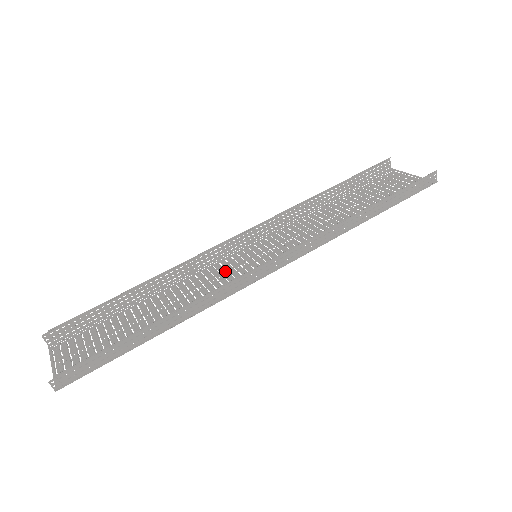
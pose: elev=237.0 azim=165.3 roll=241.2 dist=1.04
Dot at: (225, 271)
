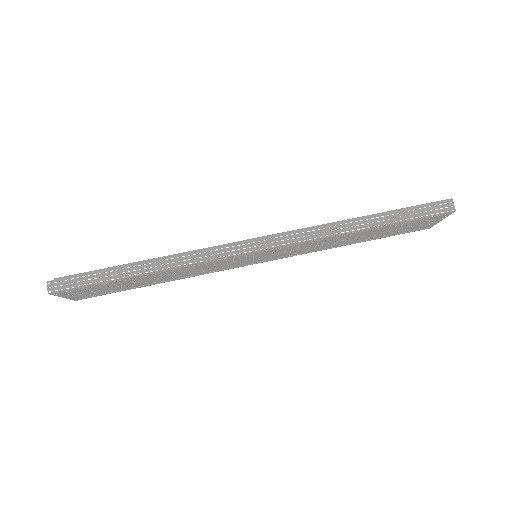
Dot at: (226, 265)
